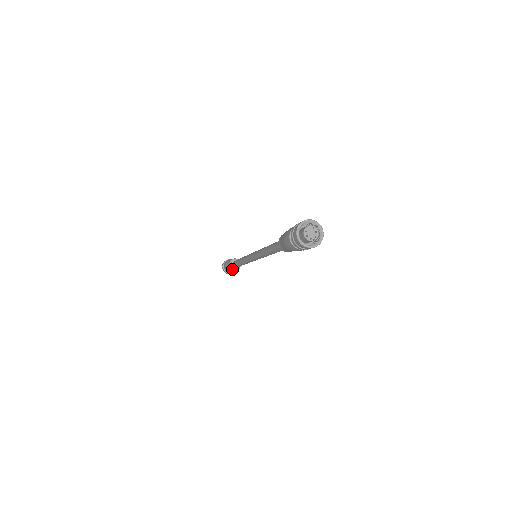
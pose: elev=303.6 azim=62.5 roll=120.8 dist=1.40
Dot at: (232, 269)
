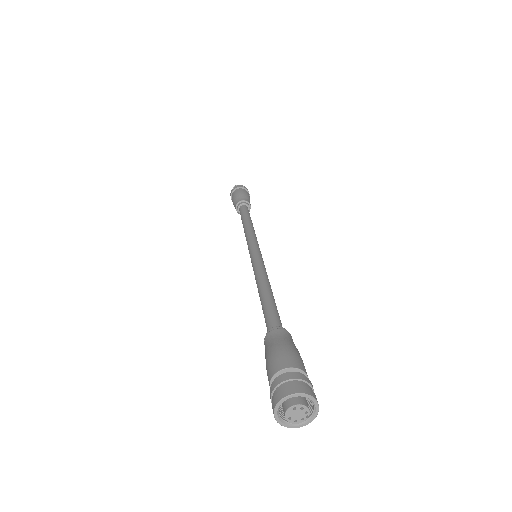
Dot at: occluded
